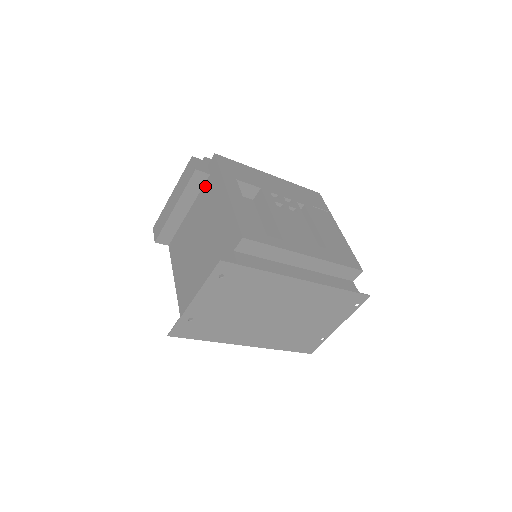
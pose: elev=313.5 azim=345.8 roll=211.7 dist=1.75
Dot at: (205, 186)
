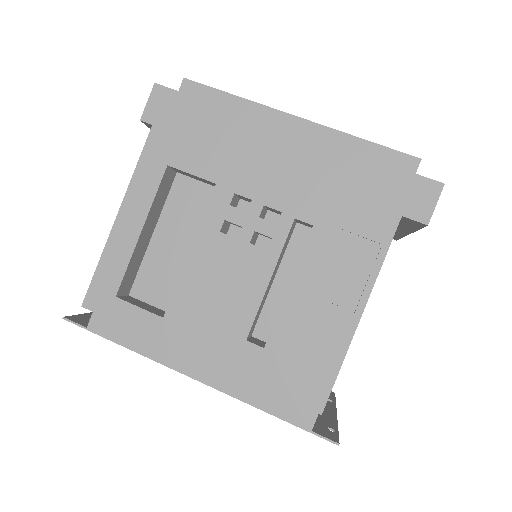
Dot at: occluded
